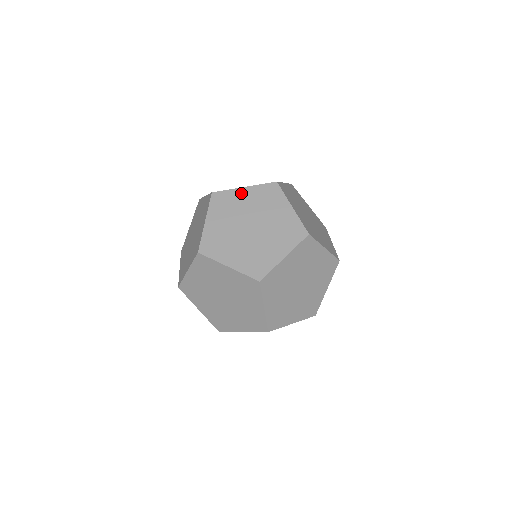
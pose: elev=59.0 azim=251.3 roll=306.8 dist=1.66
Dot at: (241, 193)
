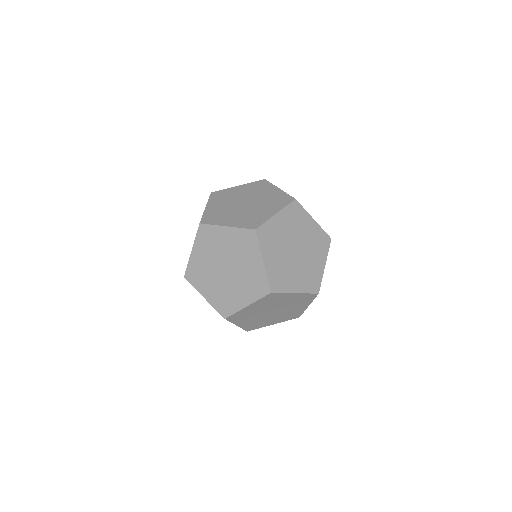
Dot at: (235, 189)
